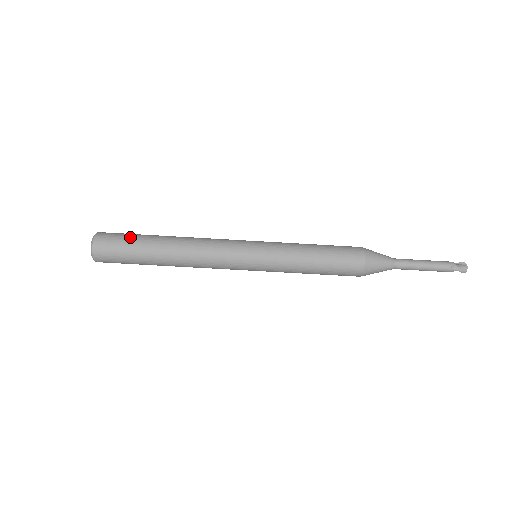
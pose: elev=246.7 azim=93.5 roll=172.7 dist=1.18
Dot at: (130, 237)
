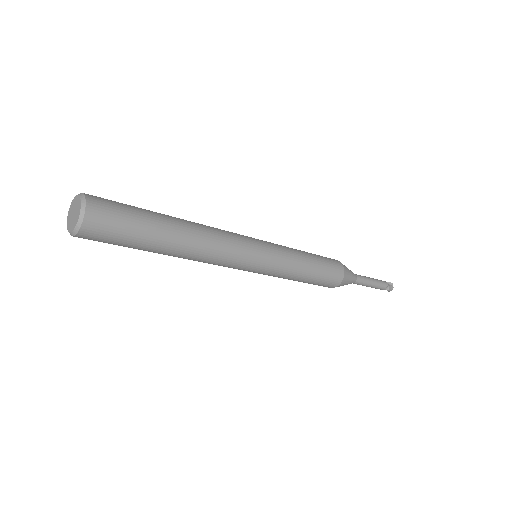
Dot at: (135, 216)
